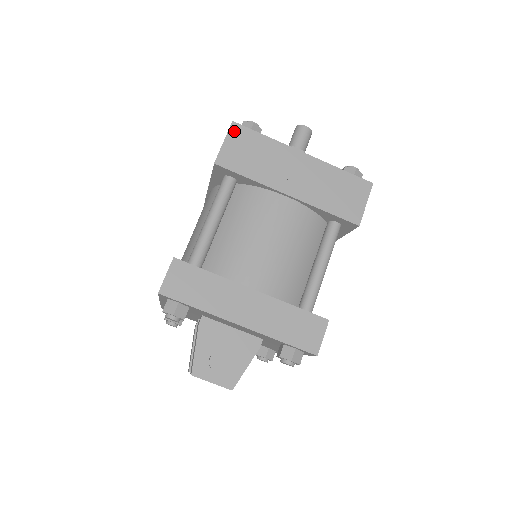
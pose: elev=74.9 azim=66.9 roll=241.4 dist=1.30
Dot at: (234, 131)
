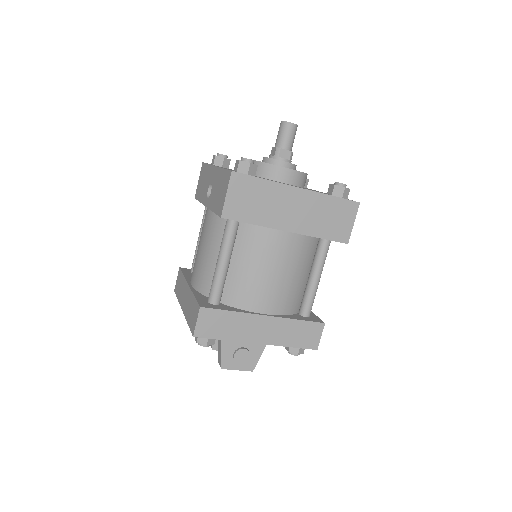
Dot at: (234, 181)
